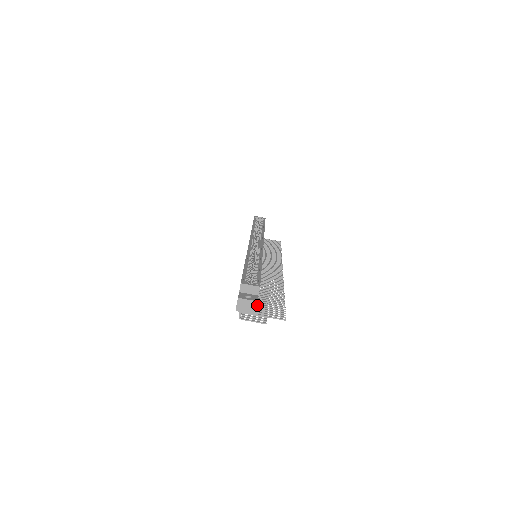
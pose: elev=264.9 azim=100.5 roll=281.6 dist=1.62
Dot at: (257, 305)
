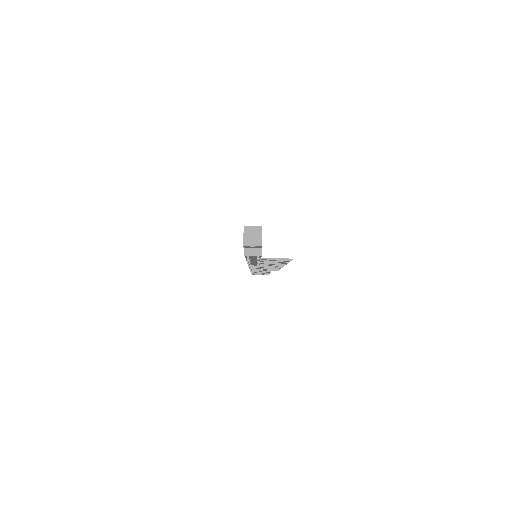
Dot at: occluded
